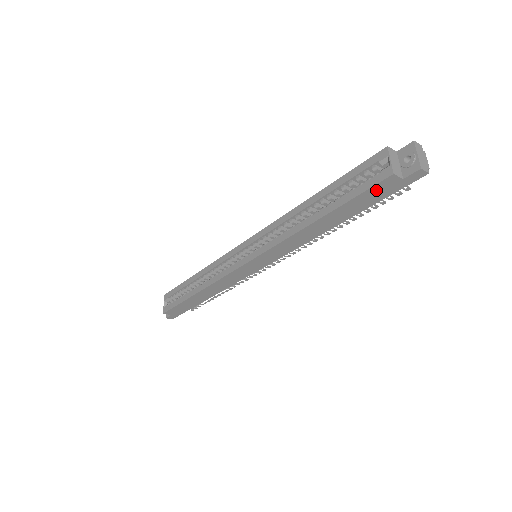
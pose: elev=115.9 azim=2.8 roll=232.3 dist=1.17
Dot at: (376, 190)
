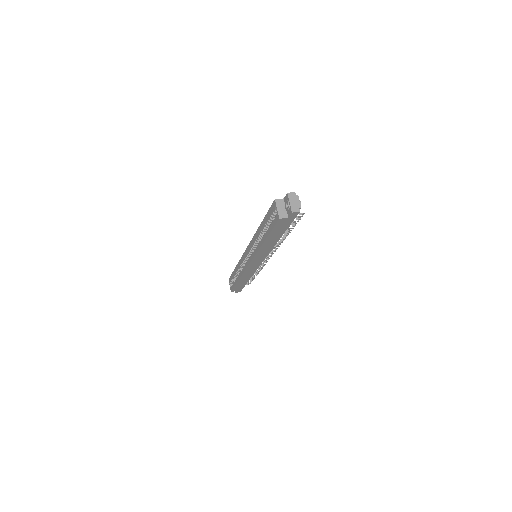
Dot at: (280, 225)
